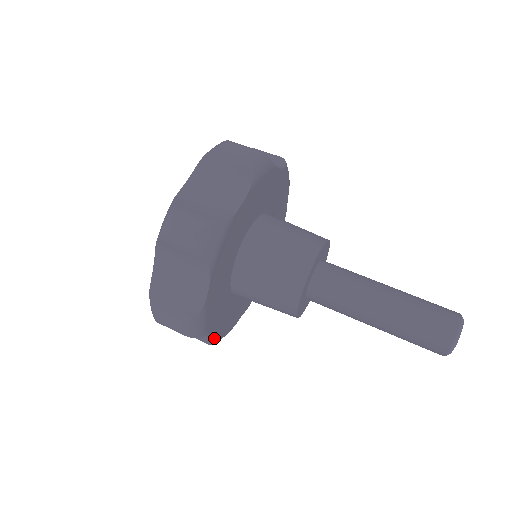
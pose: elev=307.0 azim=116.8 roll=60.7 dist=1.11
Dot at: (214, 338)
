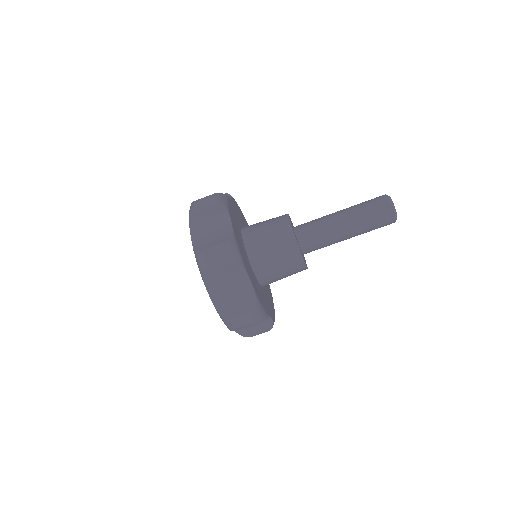
Dot at: occluded
